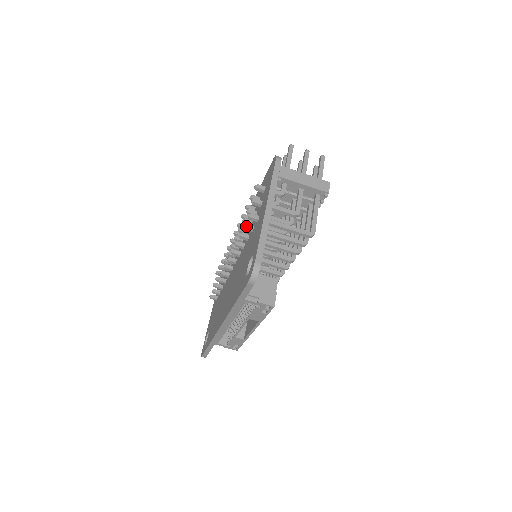
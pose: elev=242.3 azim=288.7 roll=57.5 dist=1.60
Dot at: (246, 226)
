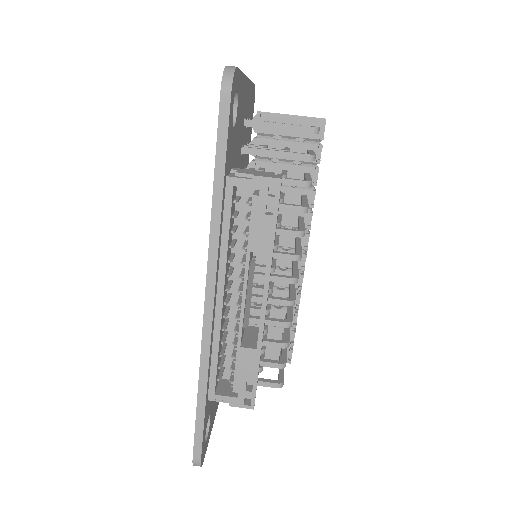
Dot at: occluded
